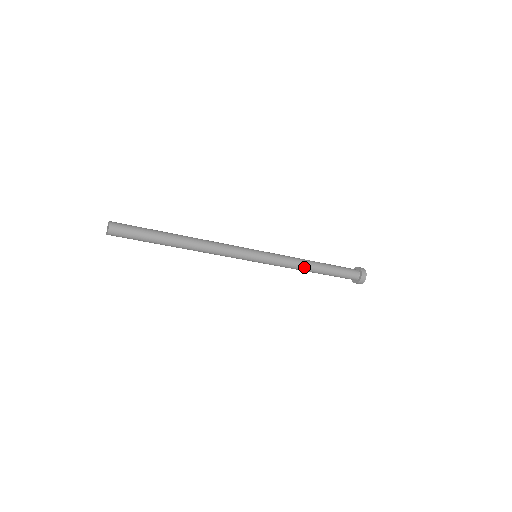
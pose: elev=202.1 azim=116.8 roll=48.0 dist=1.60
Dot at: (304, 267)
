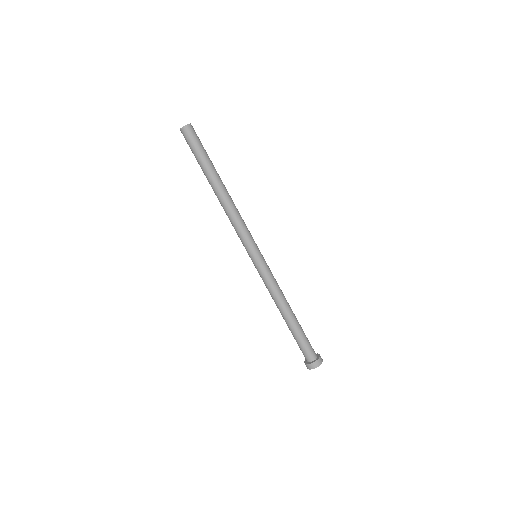
Dot at: (285, 299)
